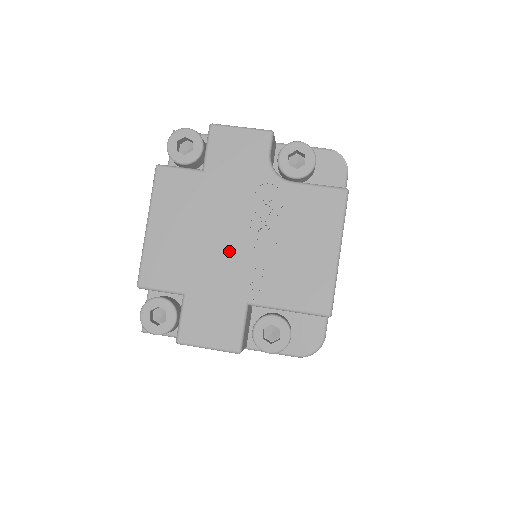
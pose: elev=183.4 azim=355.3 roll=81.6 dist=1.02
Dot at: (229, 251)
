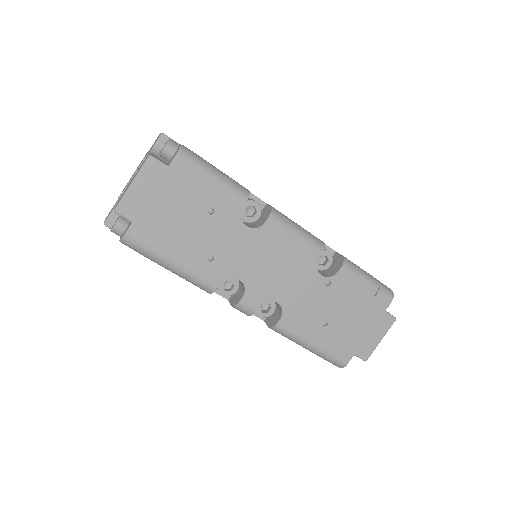
Dot at: occluded
